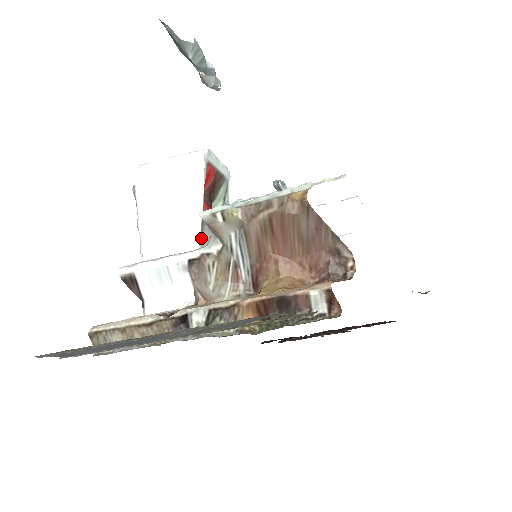
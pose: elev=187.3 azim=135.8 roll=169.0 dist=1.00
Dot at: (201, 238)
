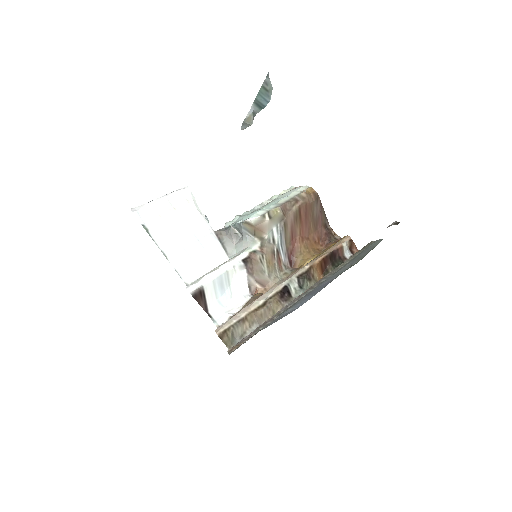
Dot at: (225, 250)
